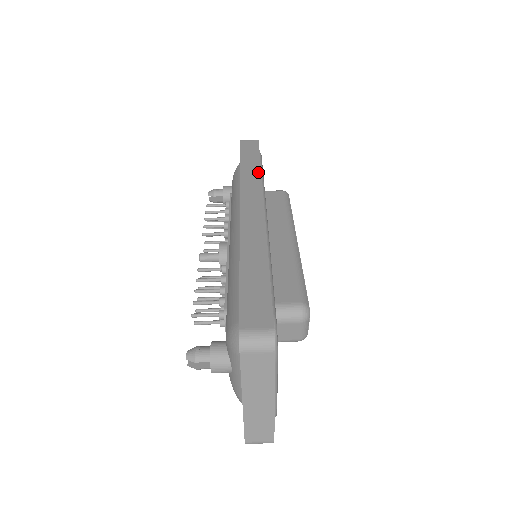
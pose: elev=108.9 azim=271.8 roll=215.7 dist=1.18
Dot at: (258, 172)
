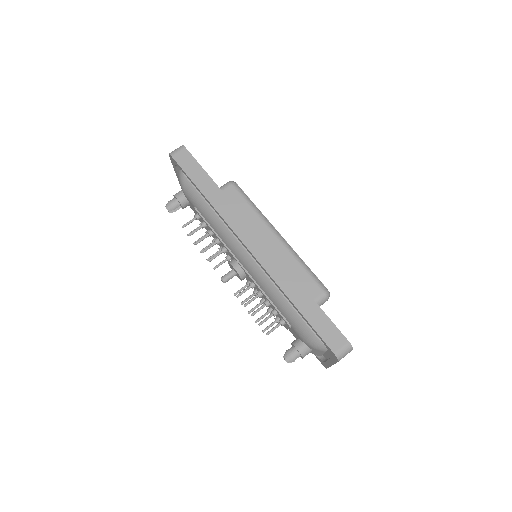
Dot at: (225, 198)
